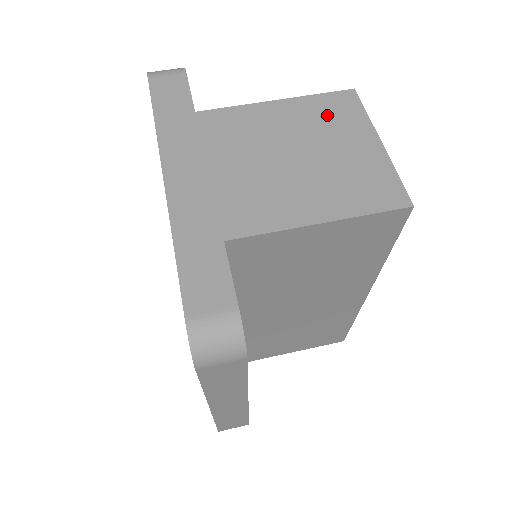
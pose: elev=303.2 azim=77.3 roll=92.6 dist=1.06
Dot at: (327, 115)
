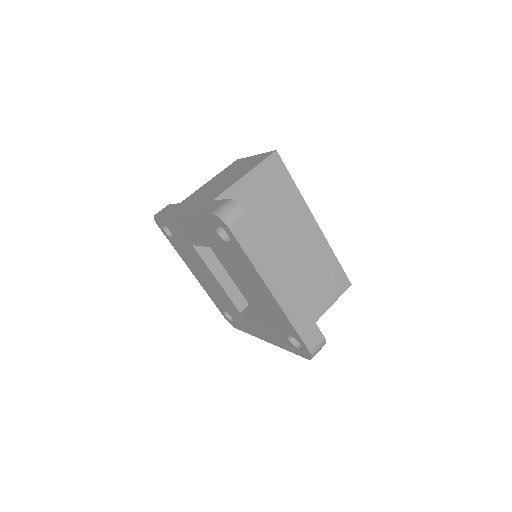
Dot at: (231, 168)
